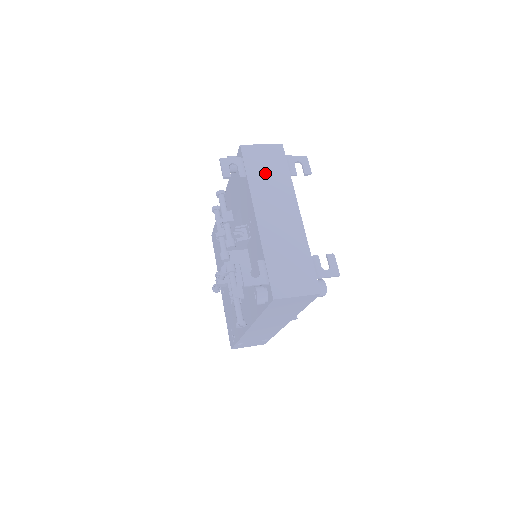
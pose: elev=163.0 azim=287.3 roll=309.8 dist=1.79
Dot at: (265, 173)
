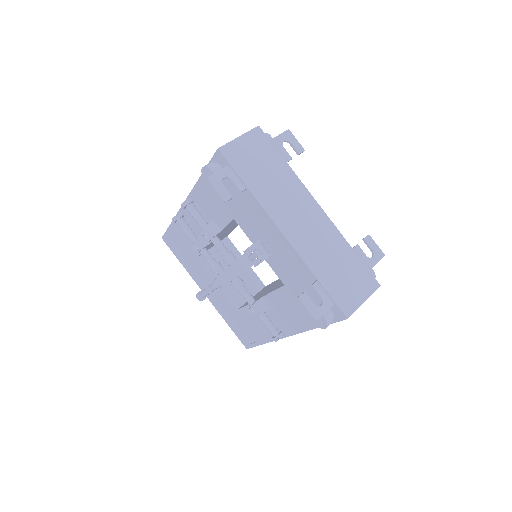
Dot at: (262, 173)
